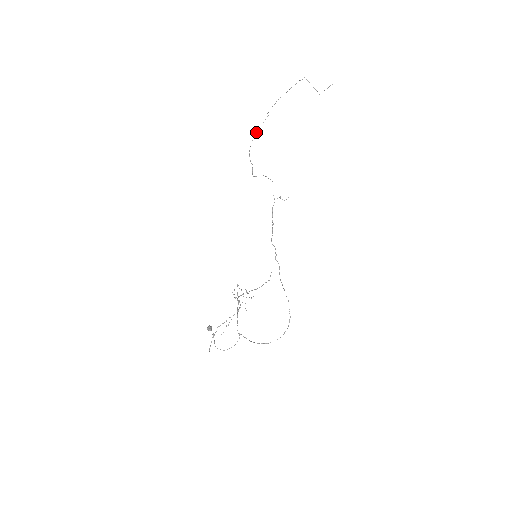
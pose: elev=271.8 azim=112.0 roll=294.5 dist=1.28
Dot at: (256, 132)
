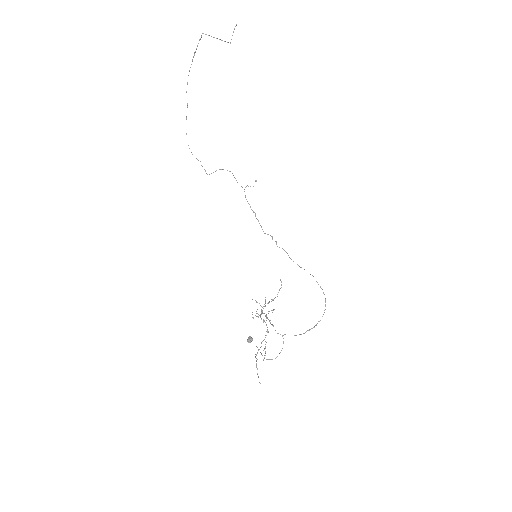
Dot at: occluded
